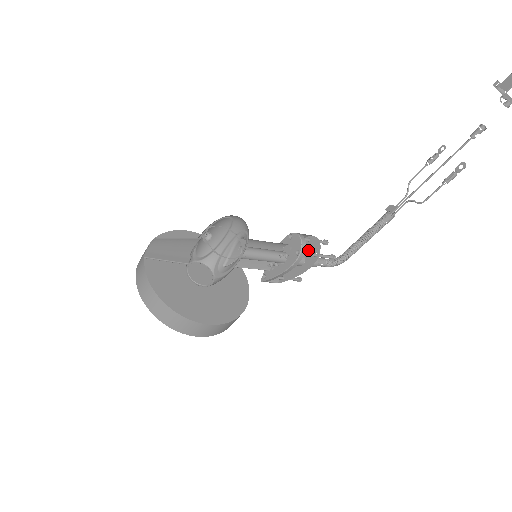
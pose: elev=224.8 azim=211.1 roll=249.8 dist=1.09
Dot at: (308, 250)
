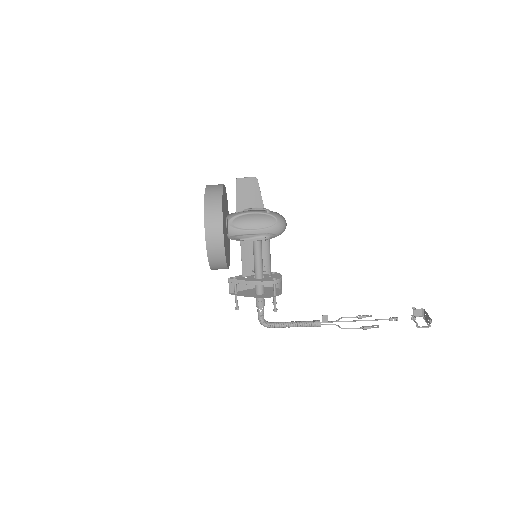
Dot at: (270, 291)
